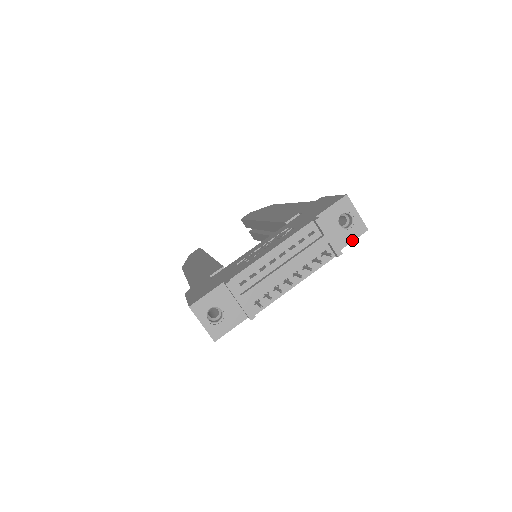
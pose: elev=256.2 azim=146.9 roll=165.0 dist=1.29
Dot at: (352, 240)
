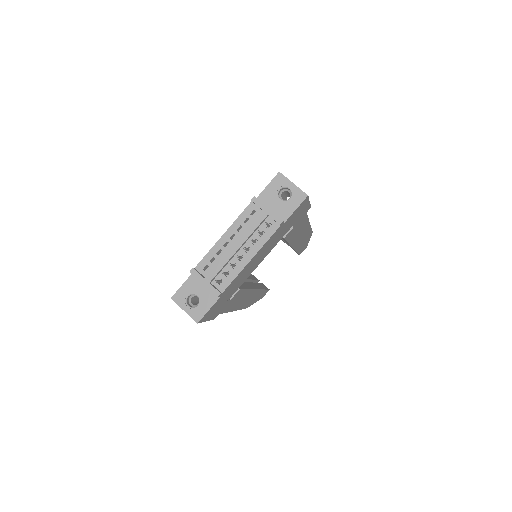
Dot at: (295, 208)
